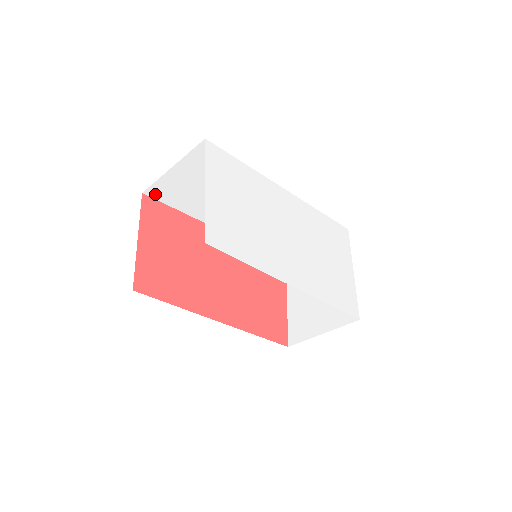
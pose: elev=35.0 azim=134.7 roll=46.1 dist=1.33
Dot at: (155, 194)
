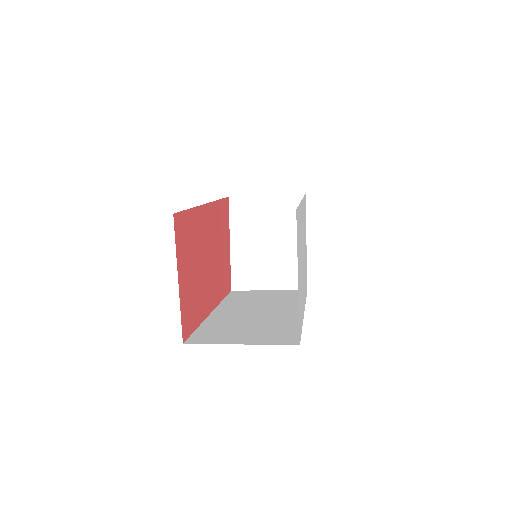
Dot at: occluded
